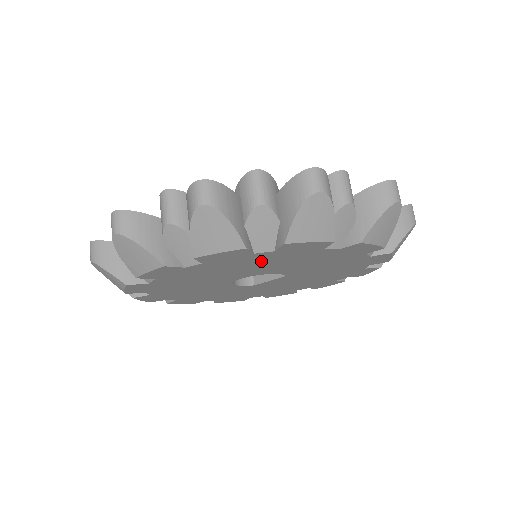
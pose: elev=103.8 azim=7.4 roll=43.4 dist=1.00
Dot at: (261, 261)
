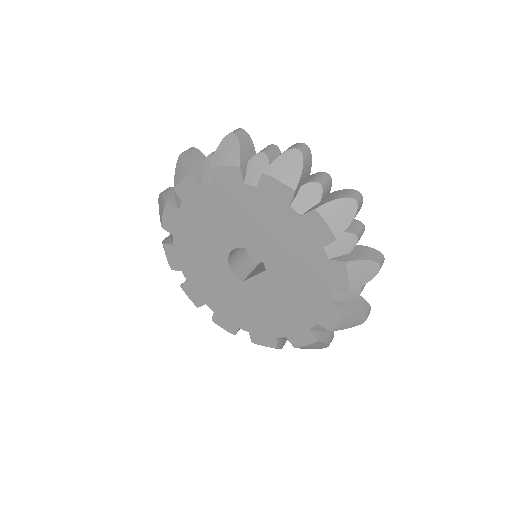
Dot at: (248, 208)
